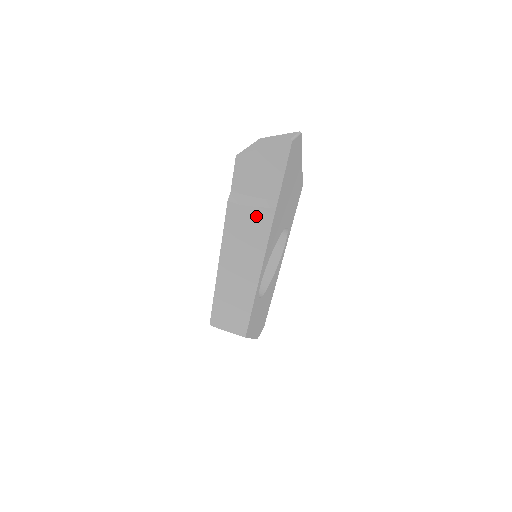
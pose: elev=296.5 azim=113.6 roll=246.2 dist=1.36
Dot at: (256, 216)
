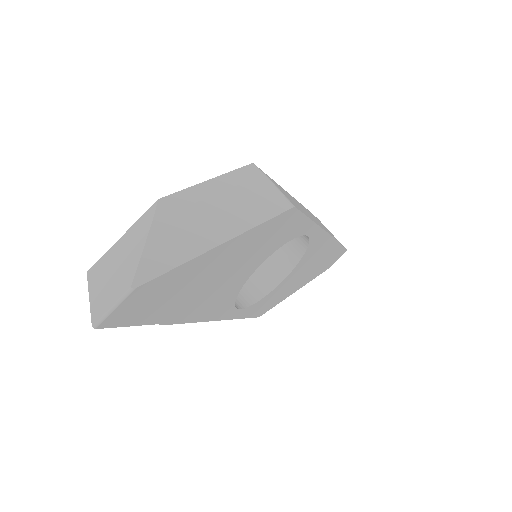
Dot at: occluded
